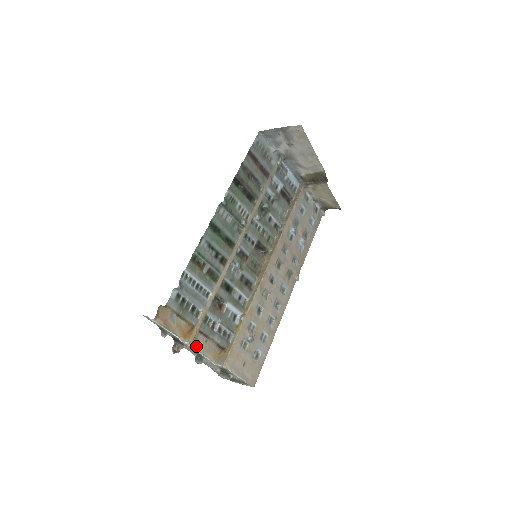
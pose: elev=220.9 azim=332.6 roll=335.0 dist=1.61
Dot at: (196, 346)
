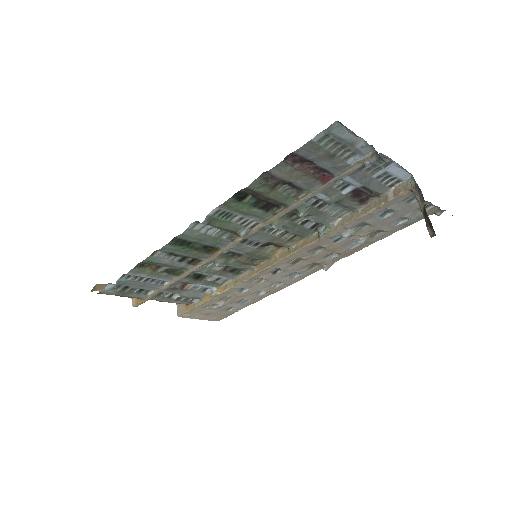
Dot at: occluded
